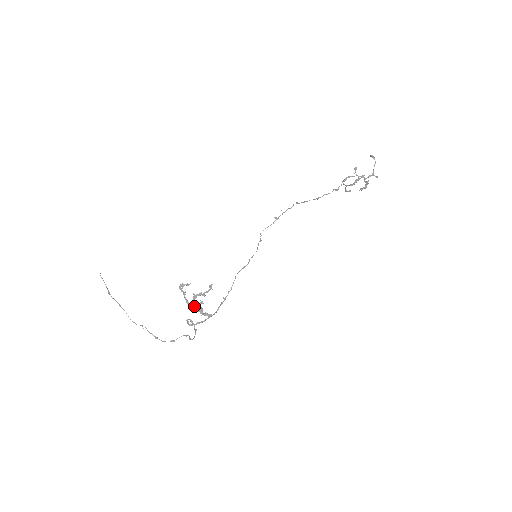
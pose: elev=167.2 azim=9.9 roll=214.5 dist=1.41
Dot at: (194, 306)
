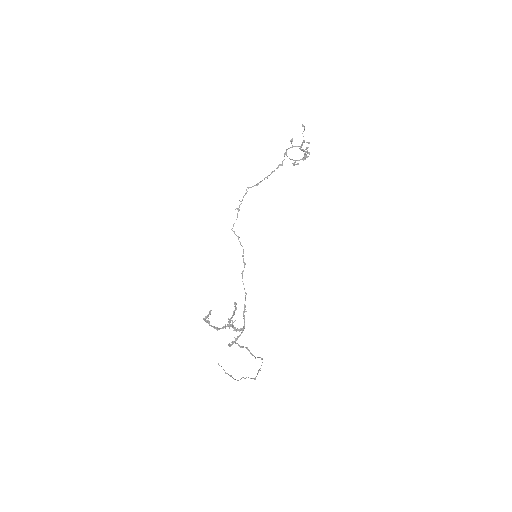
Dot at: (222, 328)
